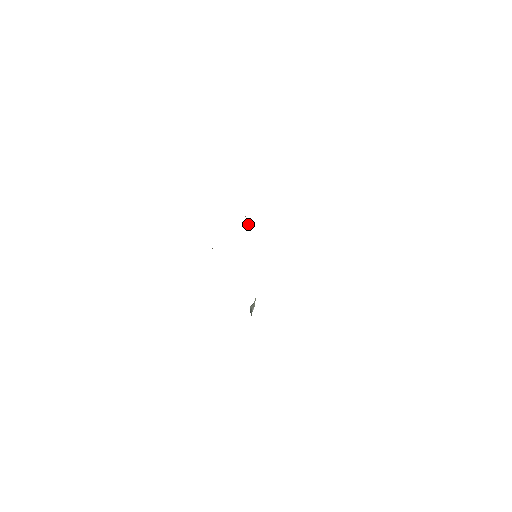
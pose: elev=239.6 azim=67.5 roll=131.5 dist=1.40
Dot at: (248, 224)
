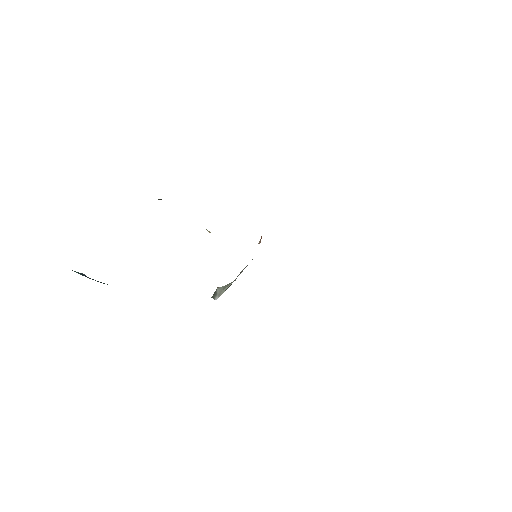
Dot at: (260, 241)
